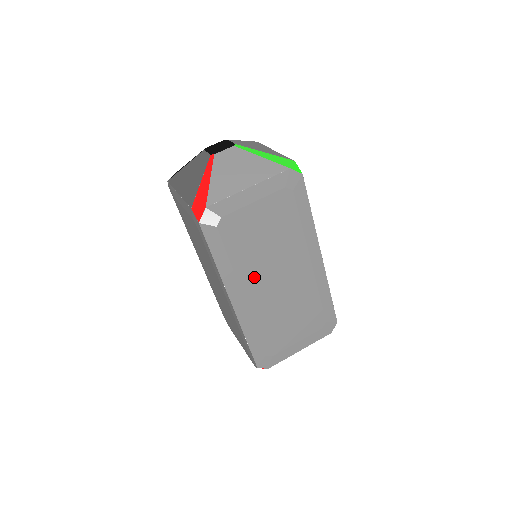
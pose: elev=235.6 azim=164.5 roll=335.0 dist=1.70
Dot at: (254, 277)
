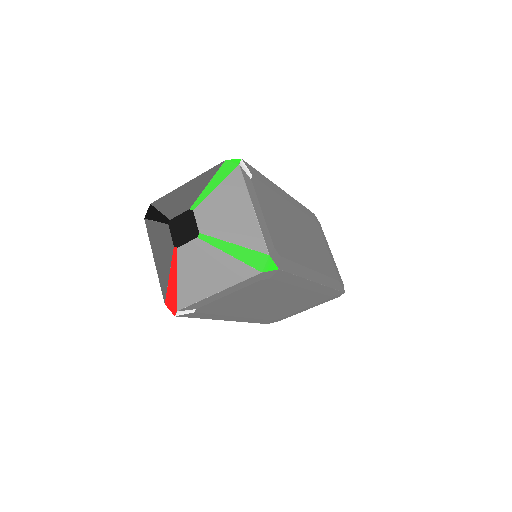
Dot at: (246, 310)
